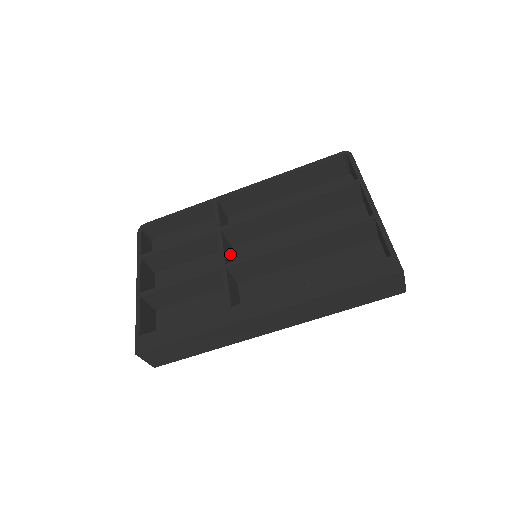
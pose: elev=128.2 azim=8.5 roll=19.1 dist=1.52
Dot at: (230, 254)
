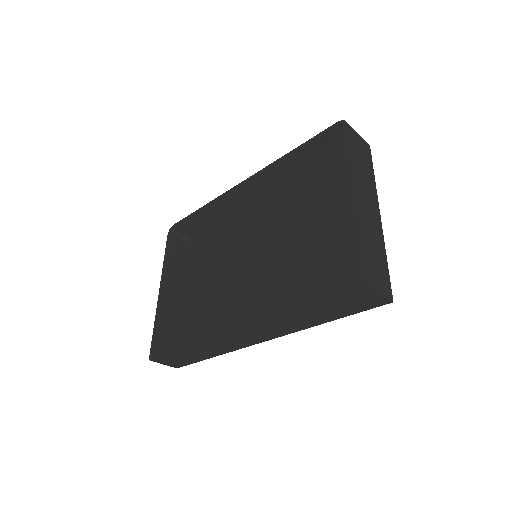
Dot at: (236, 254)
